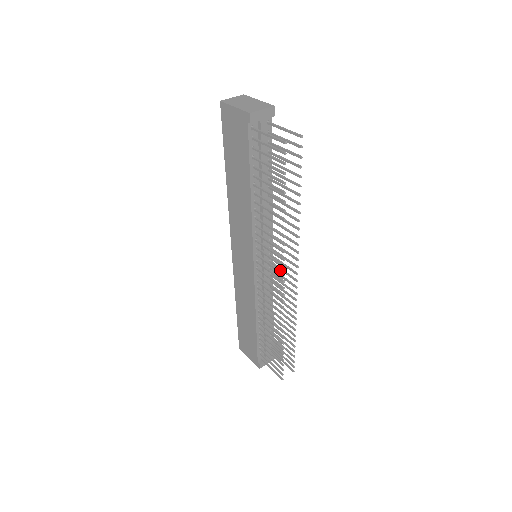
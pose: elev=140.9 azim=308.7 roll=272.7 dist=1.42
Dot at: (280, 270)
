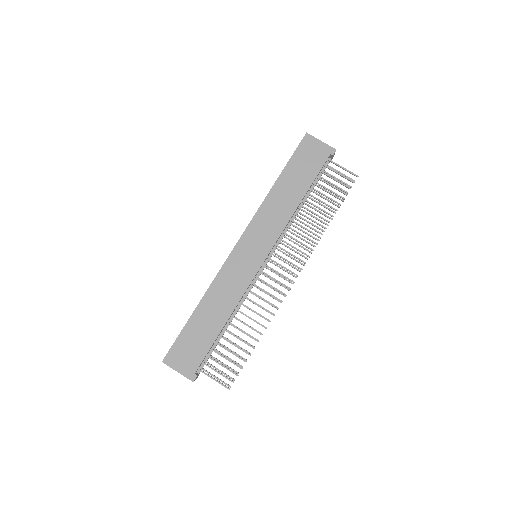
Dot at: (297, 266)
